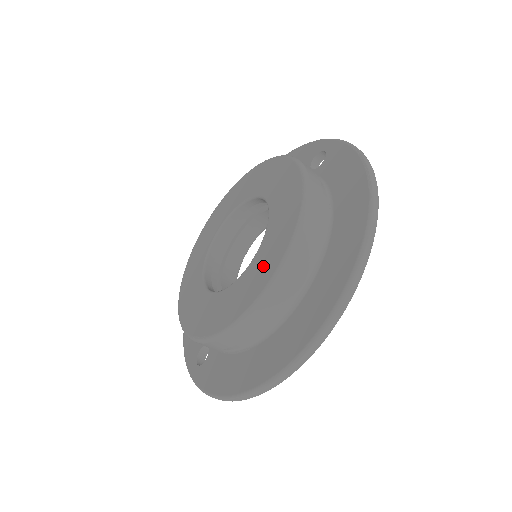
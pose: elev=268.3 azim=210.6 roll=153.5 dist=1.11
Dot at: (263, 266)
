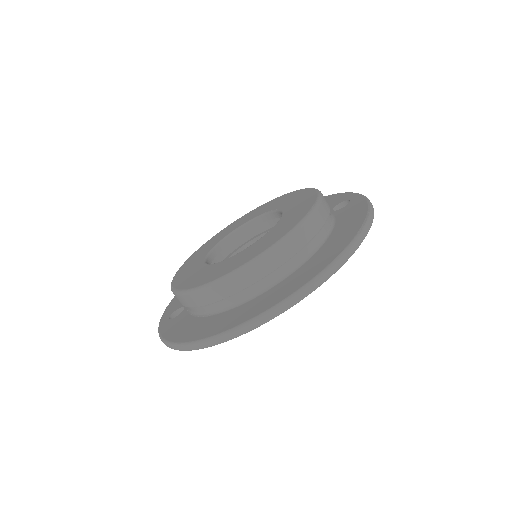
Dot at: (249, 253)
